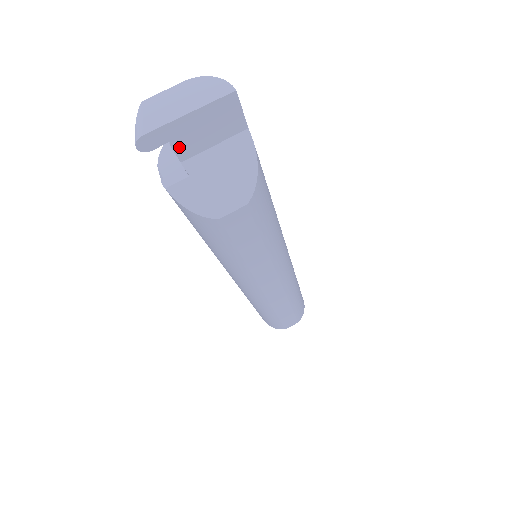
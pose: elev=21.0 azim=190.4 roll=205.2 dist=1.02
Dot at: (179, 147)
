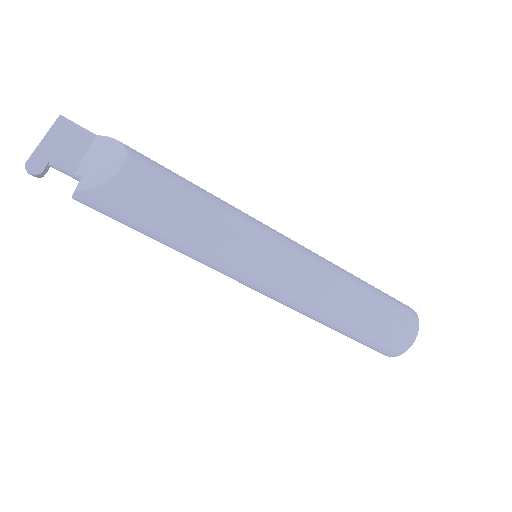
Dot at: (60, 164)
